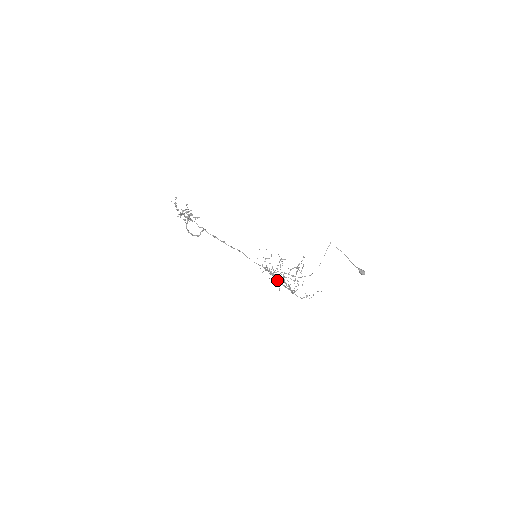
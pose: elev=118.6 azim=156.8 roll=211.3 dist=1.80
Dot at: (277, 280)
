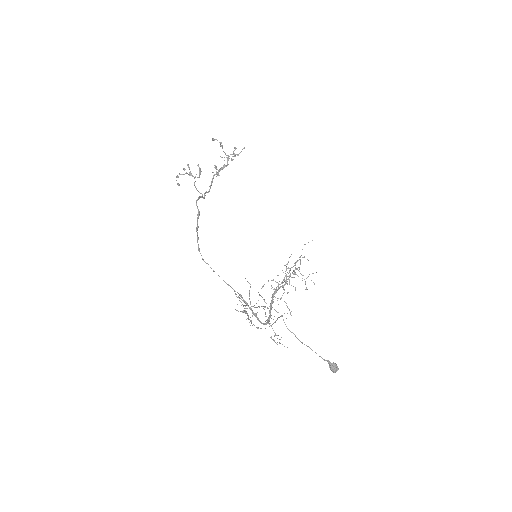
Dot at: occluded
